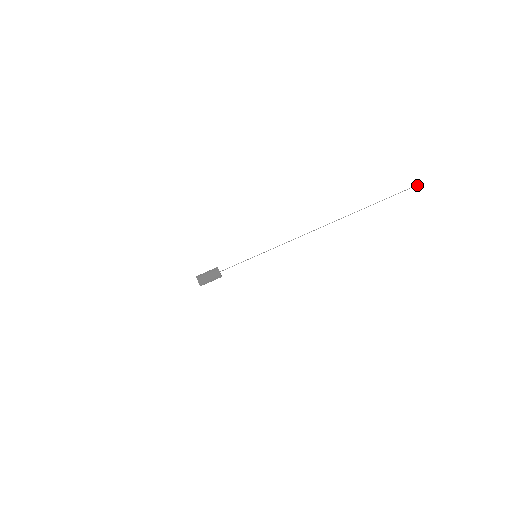
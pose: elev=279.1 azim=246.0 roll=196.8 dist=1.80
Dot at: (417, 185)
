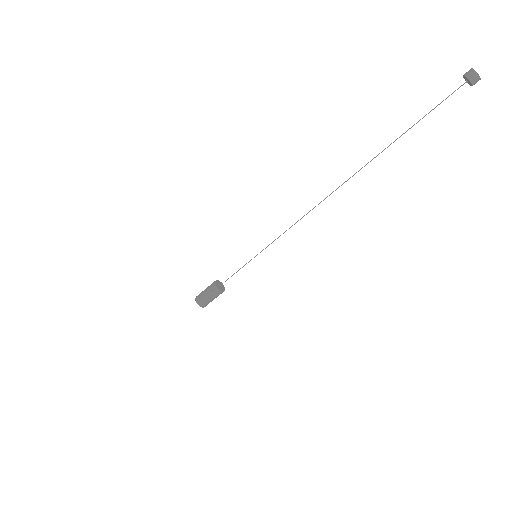
Dot at: (468, 76)
